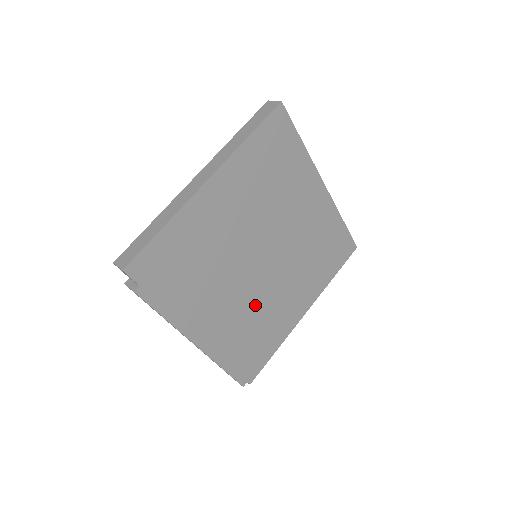
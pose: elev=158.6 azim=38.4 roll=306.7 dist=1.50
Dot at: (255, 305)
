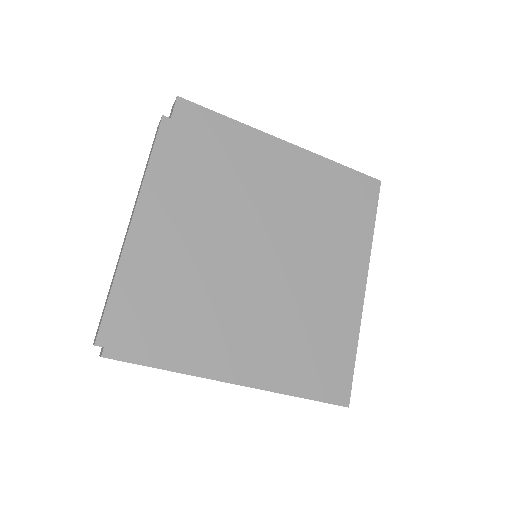
Dot at: (210, 281)
